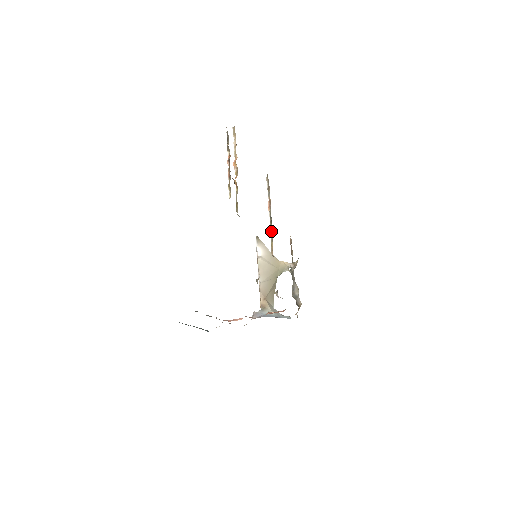
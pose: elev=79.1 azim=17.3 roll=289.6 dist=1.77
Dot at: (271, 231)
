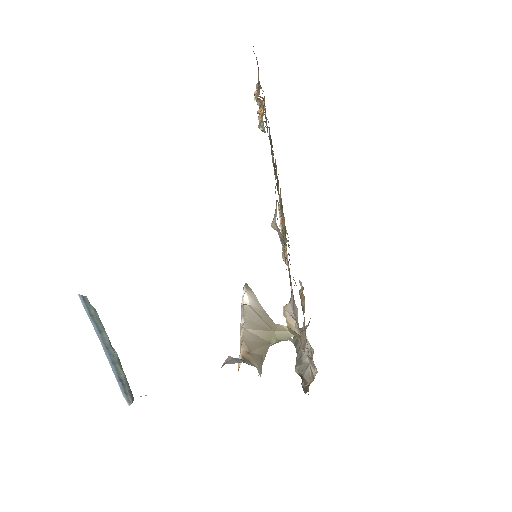
Dot at: (283, 238)
